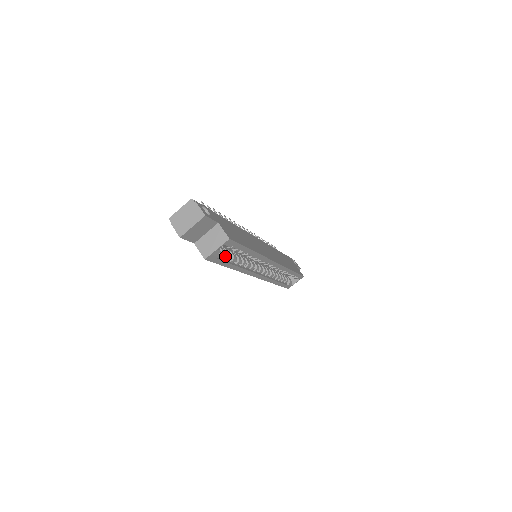
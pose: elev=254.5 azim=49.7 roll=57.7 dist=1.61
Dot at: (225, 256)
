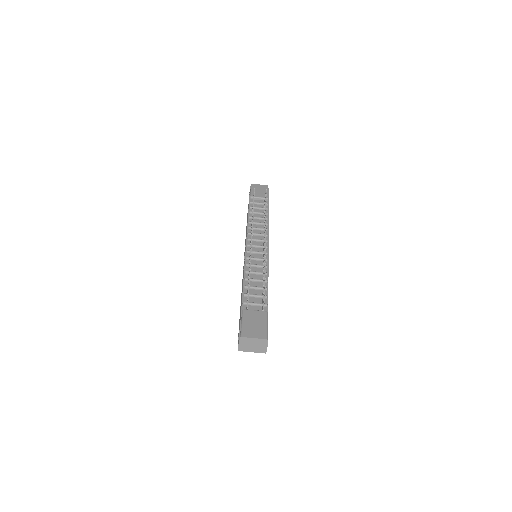
Dot at: occluded
